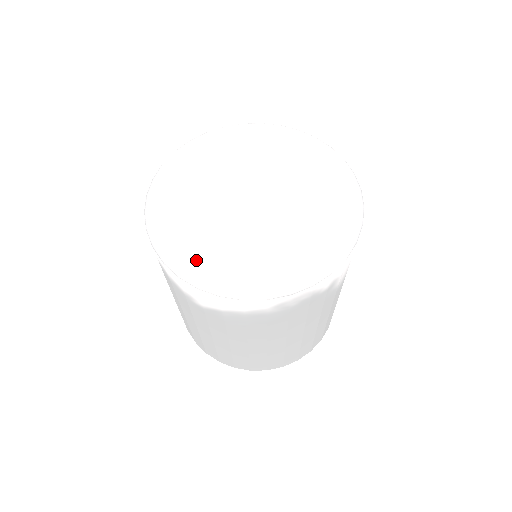
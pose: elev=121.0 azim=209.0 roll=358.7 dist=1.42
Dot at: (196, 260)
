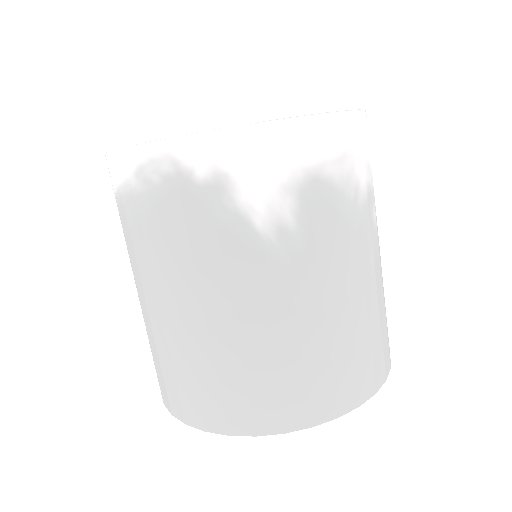
Dot at: occluded
